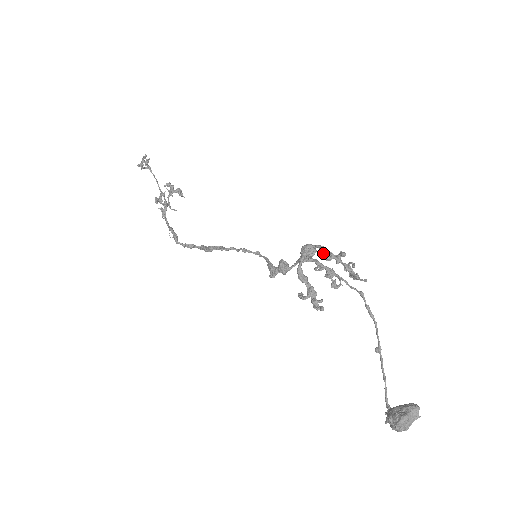
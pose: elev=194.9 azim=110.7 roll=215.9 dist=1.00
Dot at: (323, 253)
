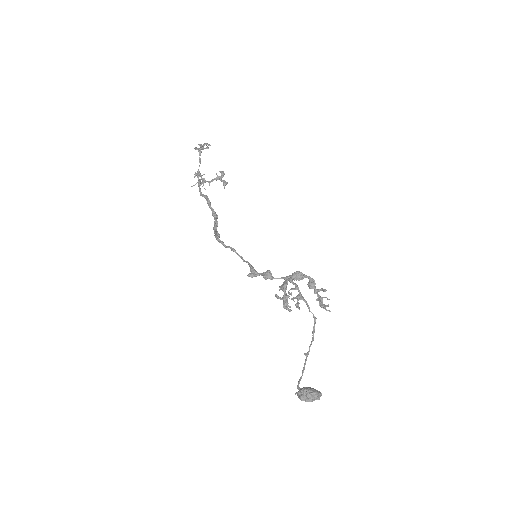
Dot at: (312, 282)
